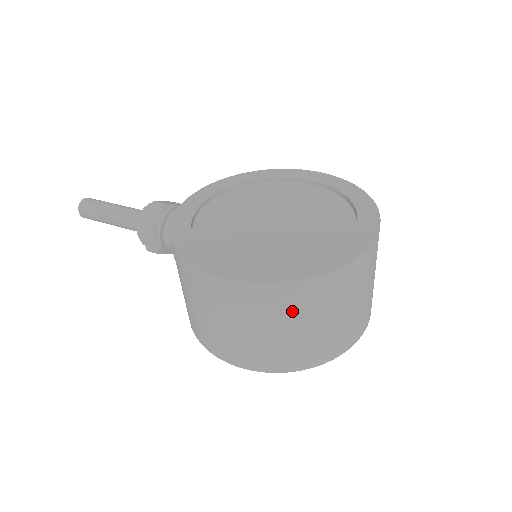
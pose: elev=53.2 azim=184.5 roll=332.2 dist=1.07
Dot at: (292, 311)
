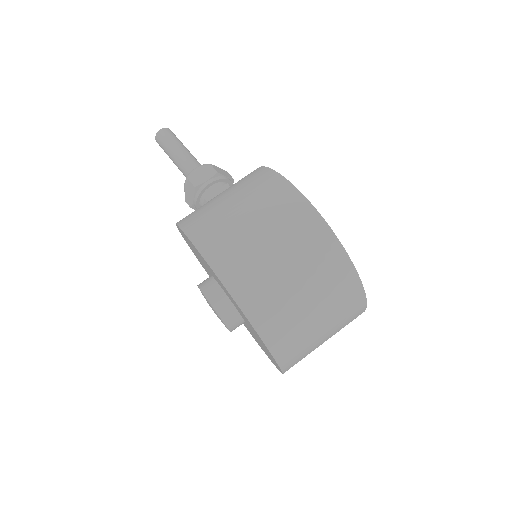
Dot at: (309, 258)
